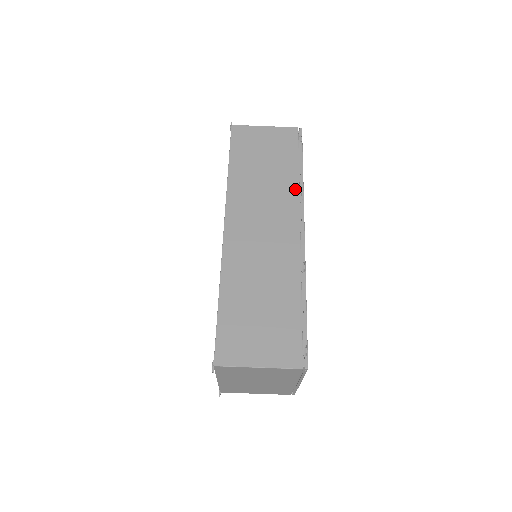
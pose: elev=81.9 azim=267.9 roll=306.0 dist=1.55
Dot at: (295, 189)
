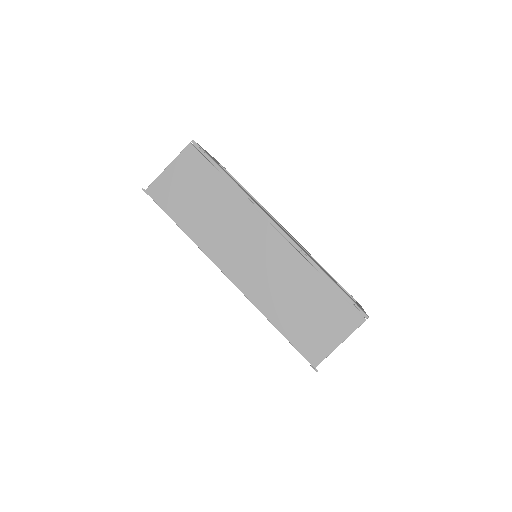
Dot at: (240, 199)
